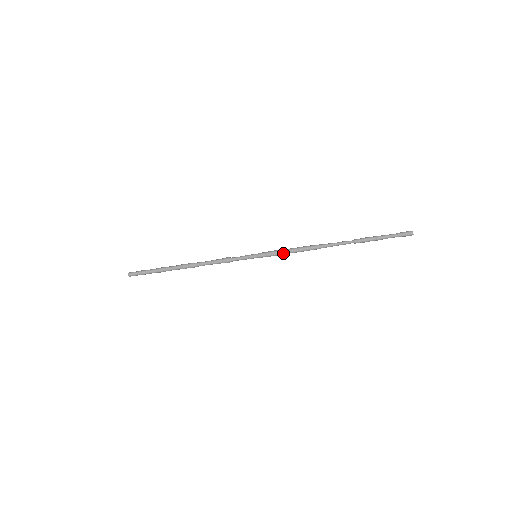
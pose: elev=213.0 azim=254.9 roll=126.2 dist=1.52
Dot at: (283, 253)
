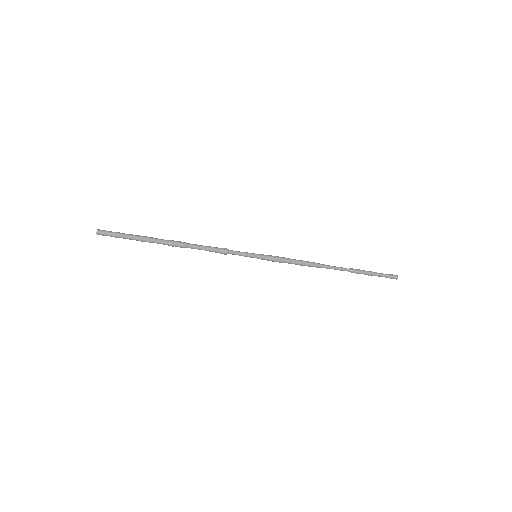
Dot at: (285, 260)
